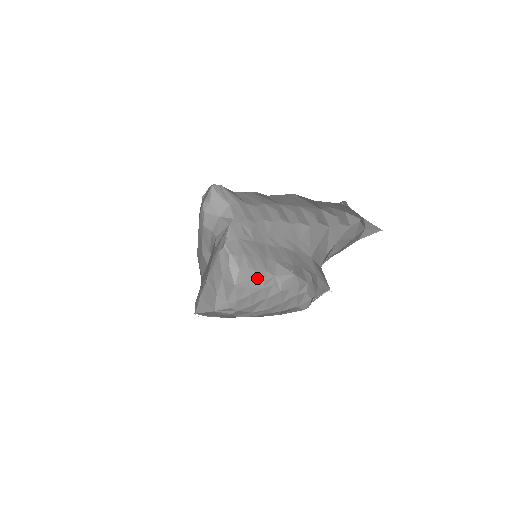
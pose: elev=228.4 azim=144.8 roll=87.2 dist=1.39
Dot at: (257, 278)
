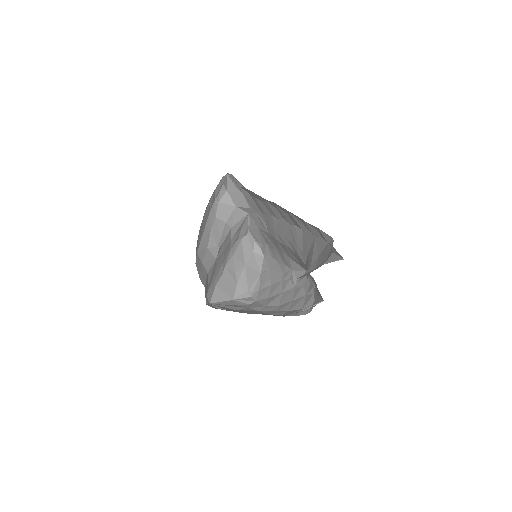
Dot at: (278, 269)
